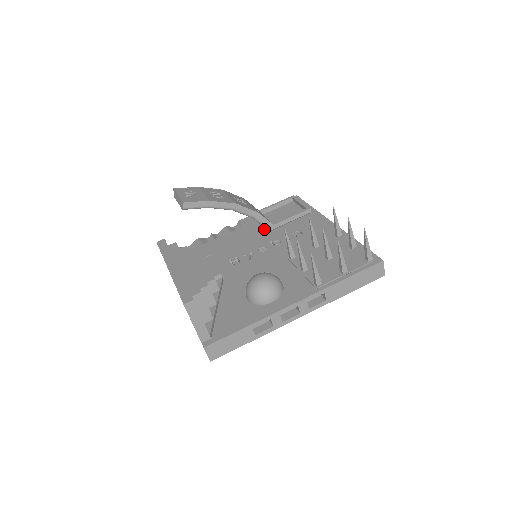
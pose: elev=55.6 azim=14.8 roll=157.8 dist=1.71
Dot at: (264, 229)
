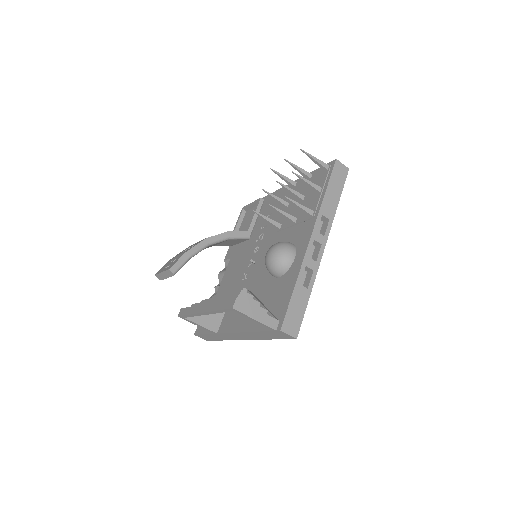
Dot at: (245, 242)
